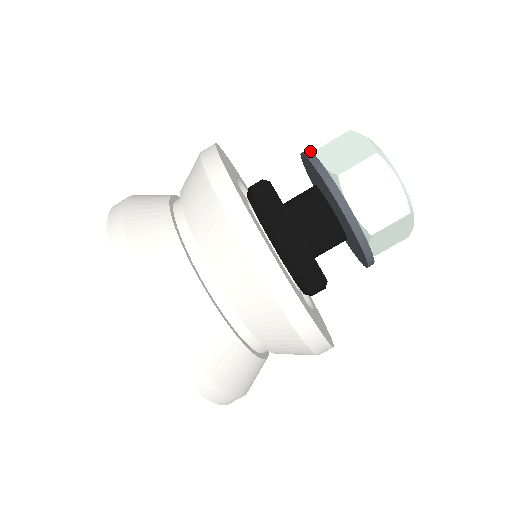
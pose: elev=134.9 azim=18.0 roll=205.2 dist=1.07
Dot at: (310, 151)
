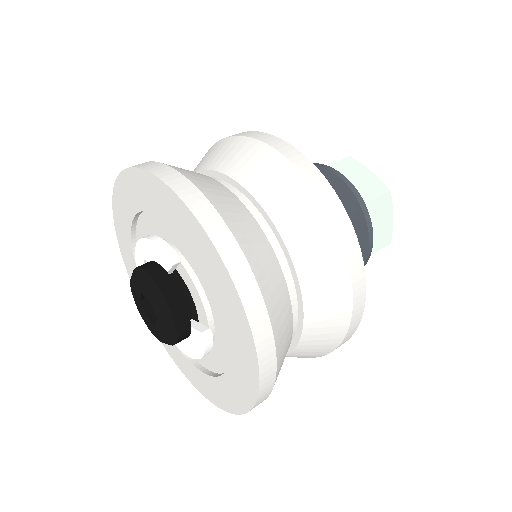
Dot at: occluded
